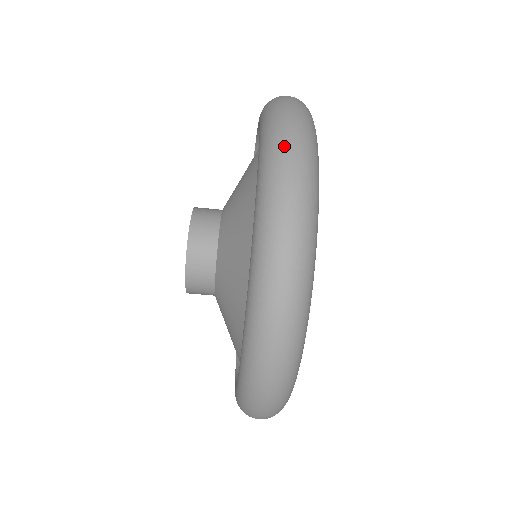
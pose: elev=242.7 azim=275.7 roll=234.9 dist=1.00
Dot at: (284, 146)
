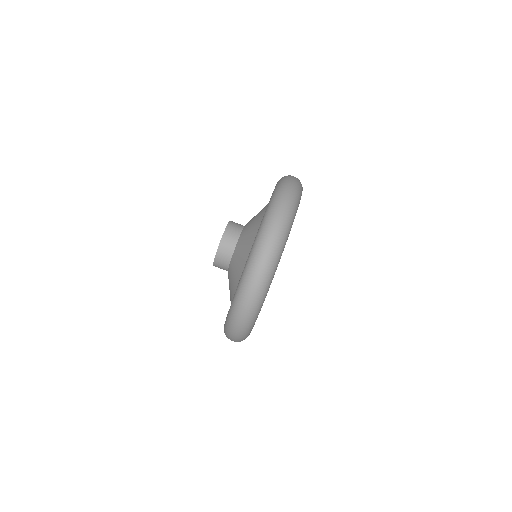
Dot at: occluded
